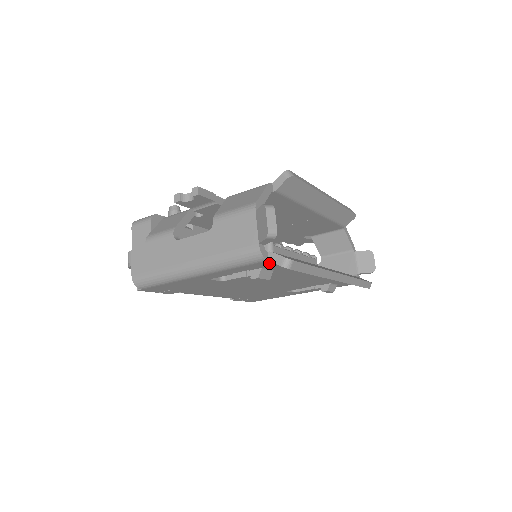
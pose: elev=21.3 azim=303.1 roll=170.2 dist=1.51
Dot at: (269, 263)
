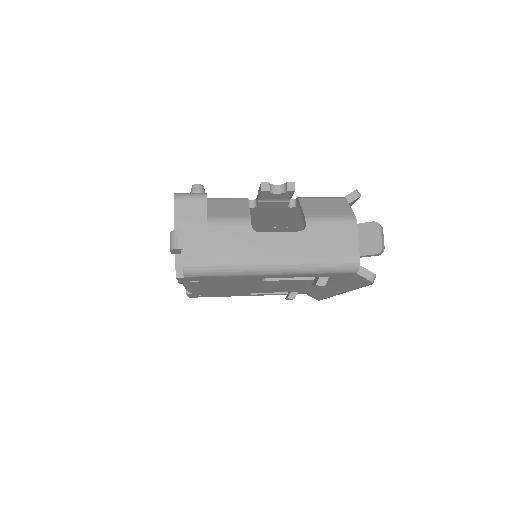
Dot at: (348, 274)
